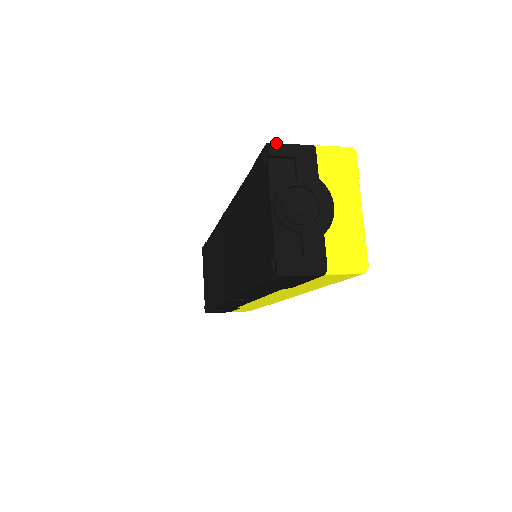
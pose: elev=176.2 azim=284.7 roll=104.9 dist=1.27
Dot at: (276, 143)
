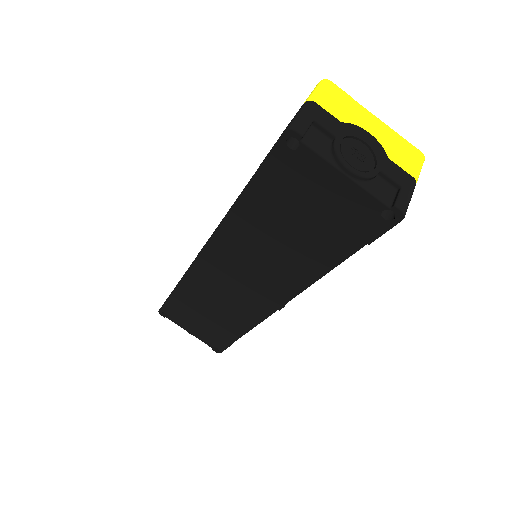
Dot at: (291, 123)
